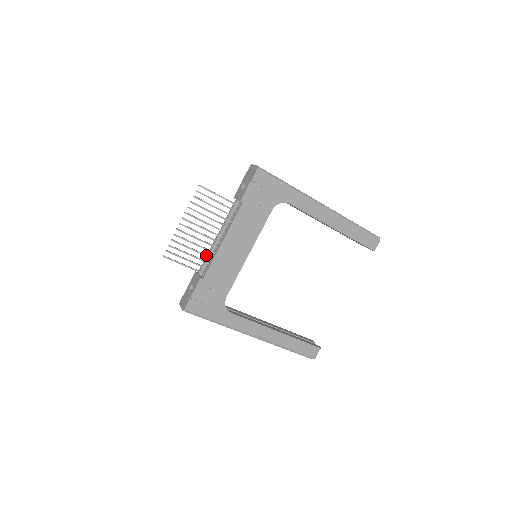
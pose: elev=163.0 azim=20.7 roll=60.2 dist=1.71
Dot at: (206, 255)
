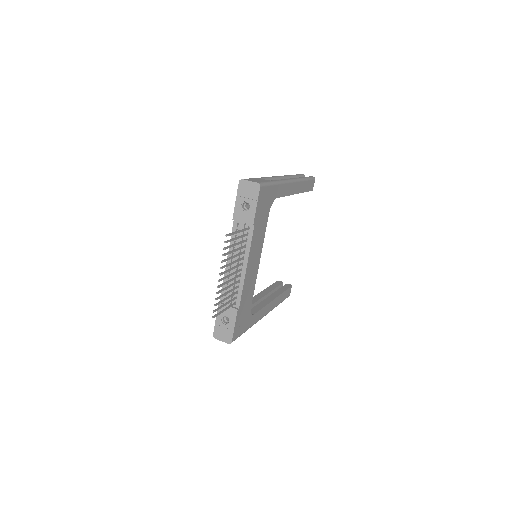
Dot at: (235, 288)
